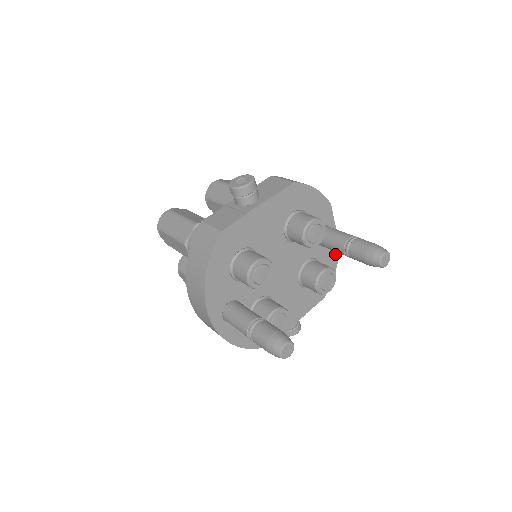
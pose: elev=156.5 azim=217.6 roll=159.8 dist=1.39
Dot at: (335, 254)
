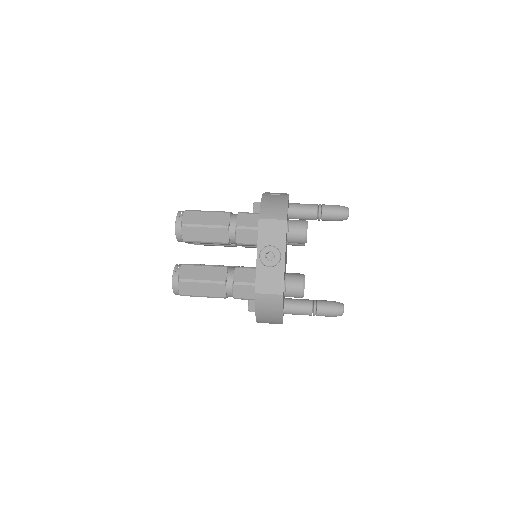
Dot at: occluded
